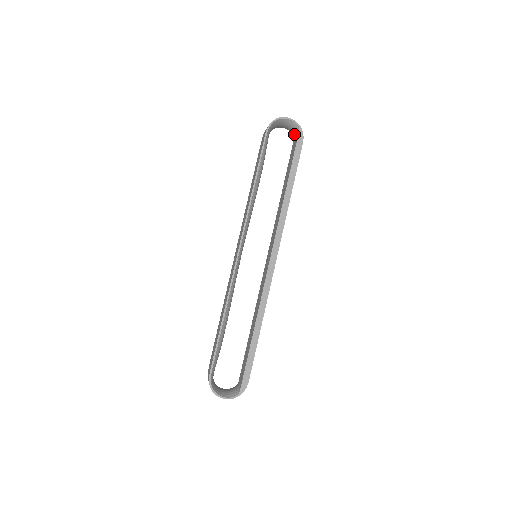
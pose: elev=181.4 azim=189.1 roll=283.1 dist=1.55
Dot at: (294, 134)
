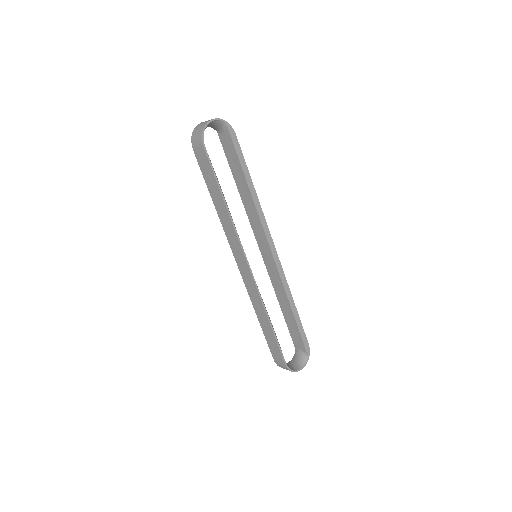
Dot at: (219, 129)
